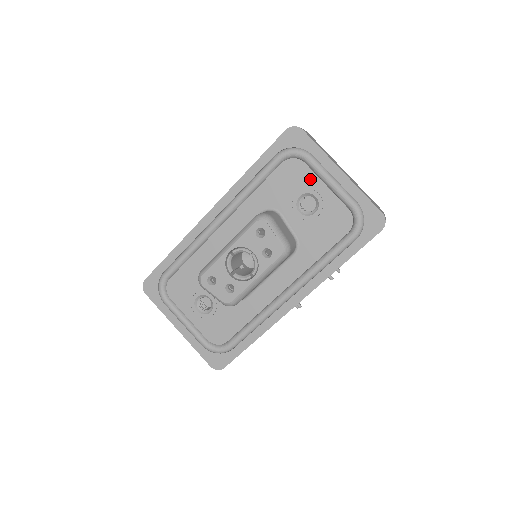
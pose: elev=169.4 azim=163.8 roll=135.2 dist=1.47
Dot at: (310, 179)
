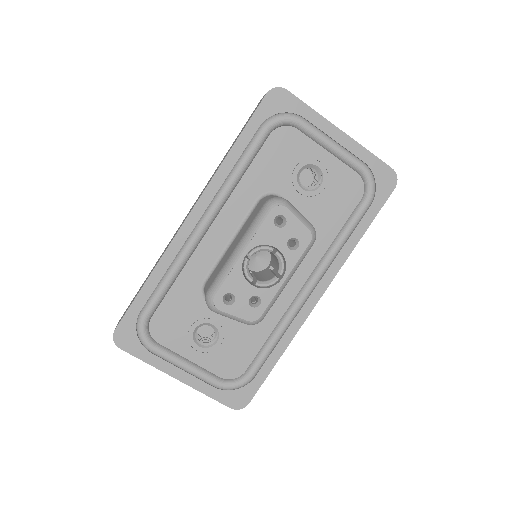
Dot at: (307, 147)
